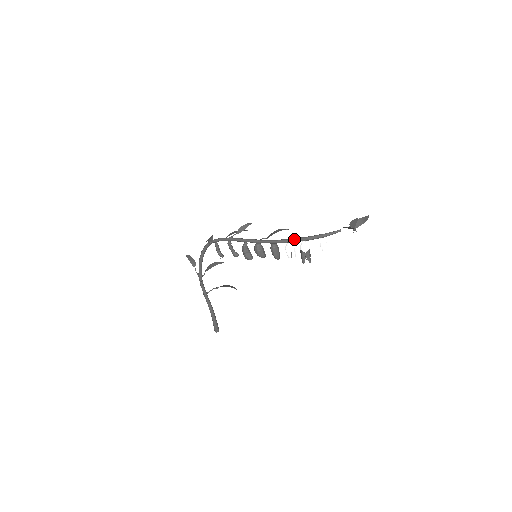
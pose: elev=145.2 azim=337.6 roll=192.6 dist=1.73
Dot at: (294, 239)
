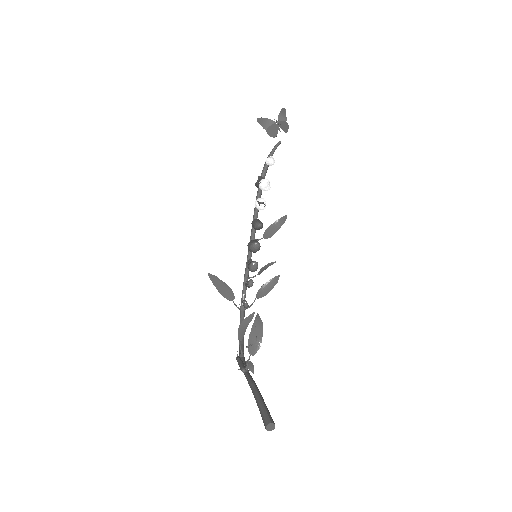
Dot at: (257, 194)
